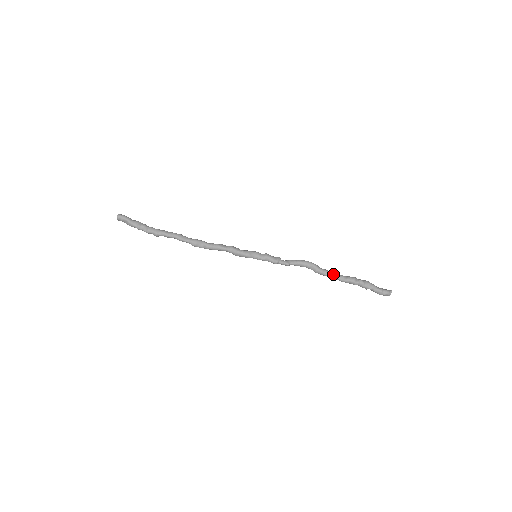
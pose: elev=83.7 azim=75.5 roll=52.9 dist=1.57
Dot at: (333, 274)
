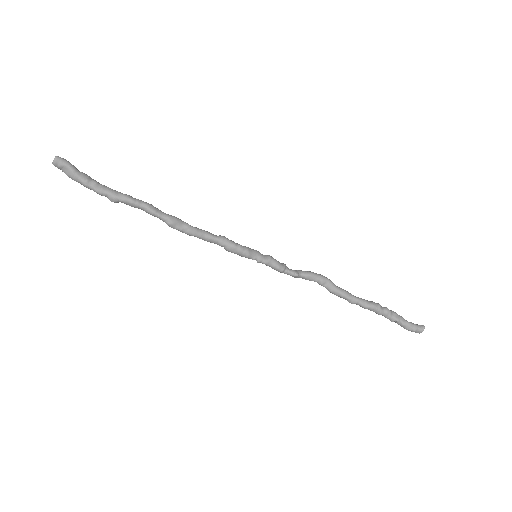
Dot at: (353, 296)
